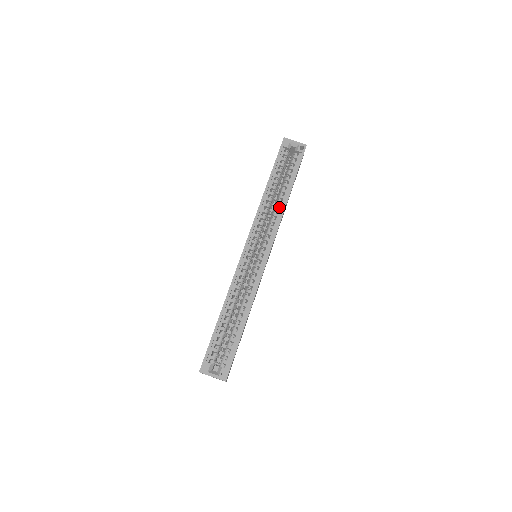
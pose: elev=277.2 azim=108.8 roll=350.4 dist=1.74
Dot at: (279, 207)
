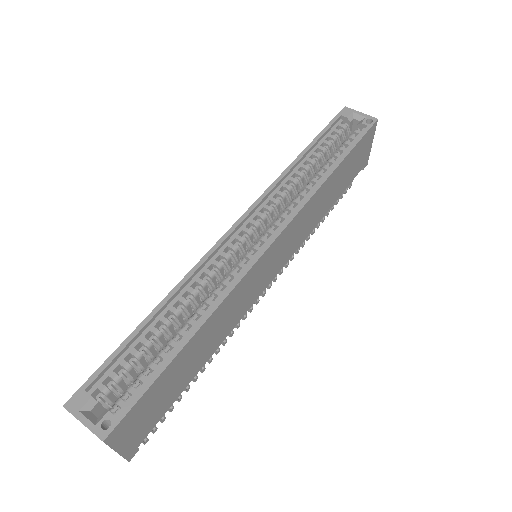
Dot at: occluded
